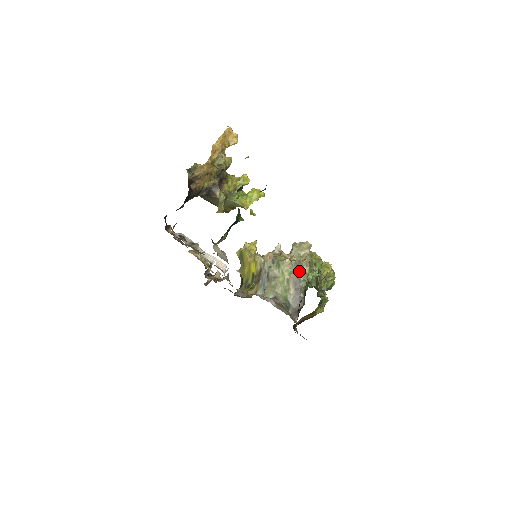
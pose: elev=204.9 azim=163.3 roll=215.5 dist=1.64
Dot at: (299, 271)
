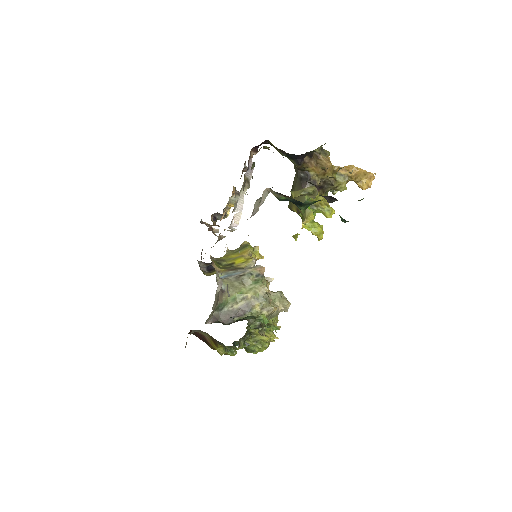
Dot at: (260, 305)
